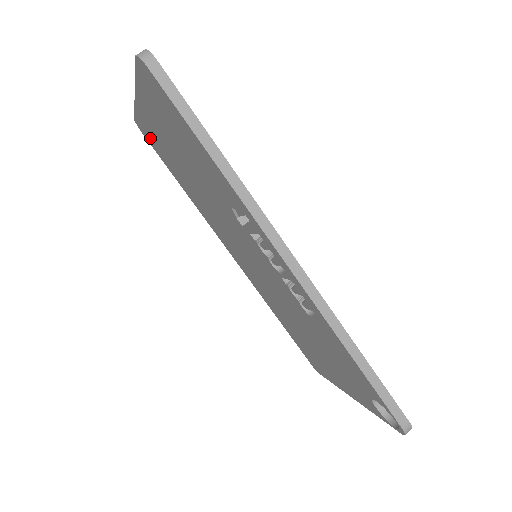
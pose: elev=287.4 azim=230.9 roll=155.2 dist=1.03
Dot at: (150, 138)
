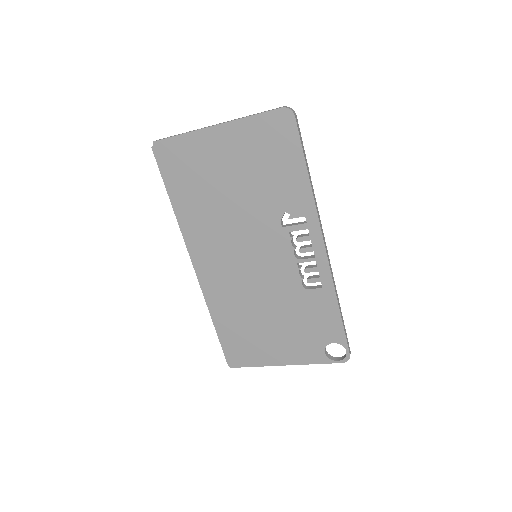
Dot at: (173, 158)
